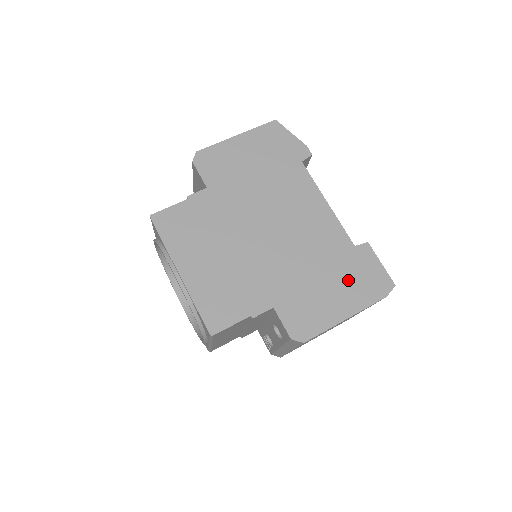
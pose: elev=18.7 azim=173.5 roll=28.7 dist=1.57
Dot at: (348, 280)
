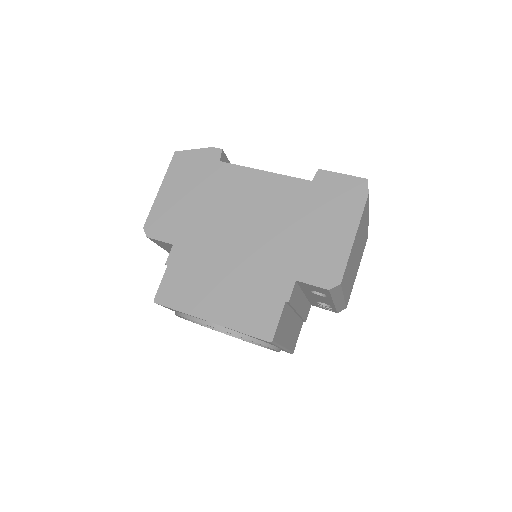
Dot at: (330, 209)
